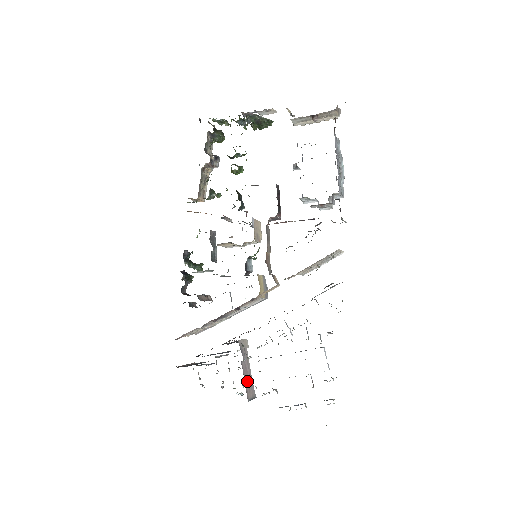
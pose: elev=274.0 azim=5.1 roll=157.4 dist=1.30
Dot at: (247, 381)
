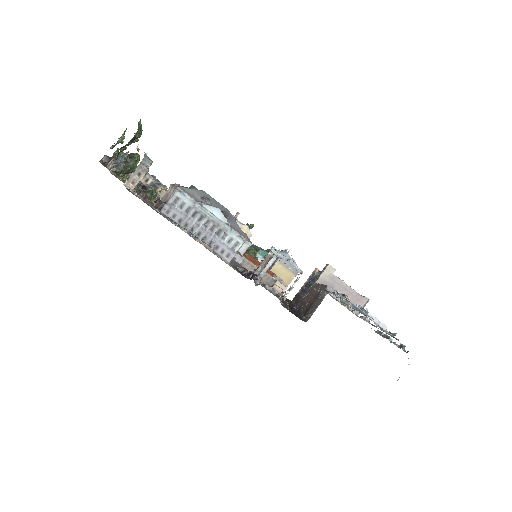
Dot at: occluded
